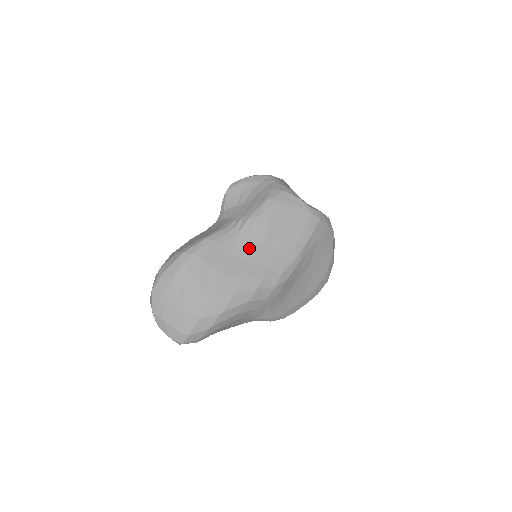
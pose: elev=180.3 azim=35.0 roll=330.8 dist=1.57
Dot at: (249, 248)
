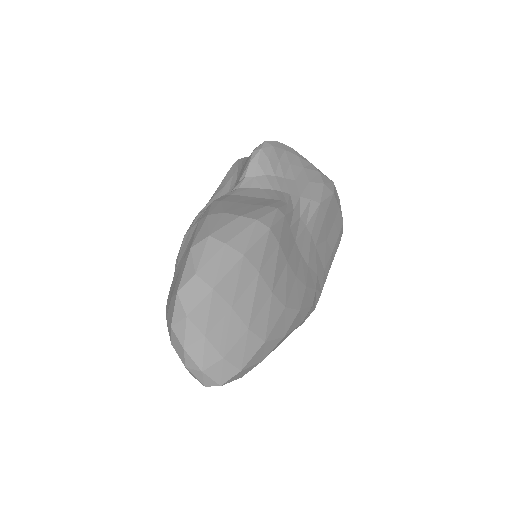
Dot at: (308, 243)
